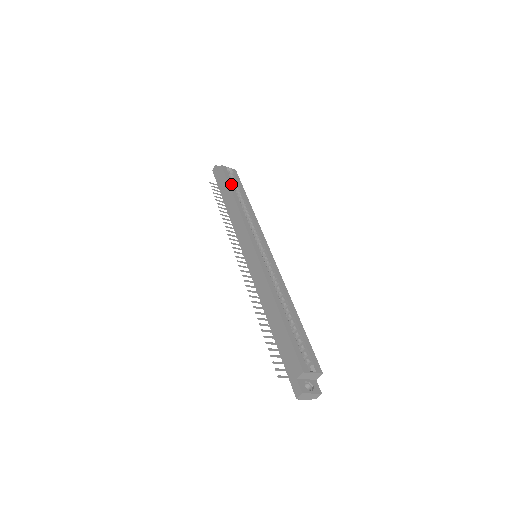
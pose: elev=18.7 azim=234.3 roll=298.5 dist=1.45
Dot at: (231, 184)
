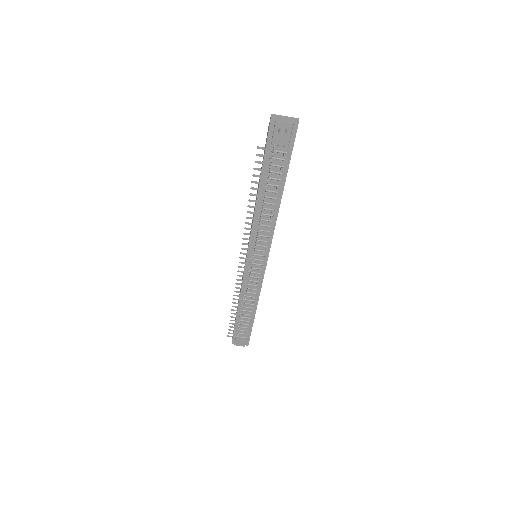
Dot at: occluded
